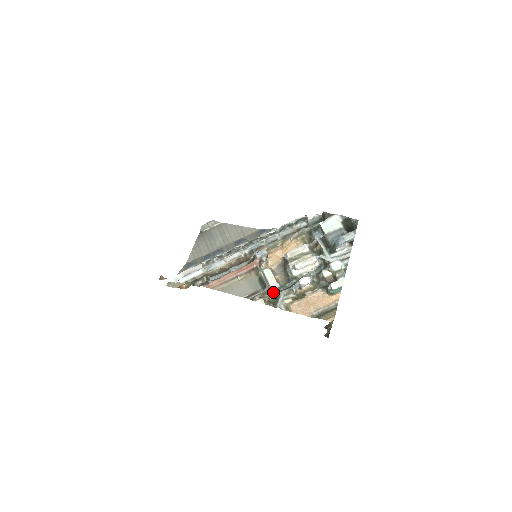
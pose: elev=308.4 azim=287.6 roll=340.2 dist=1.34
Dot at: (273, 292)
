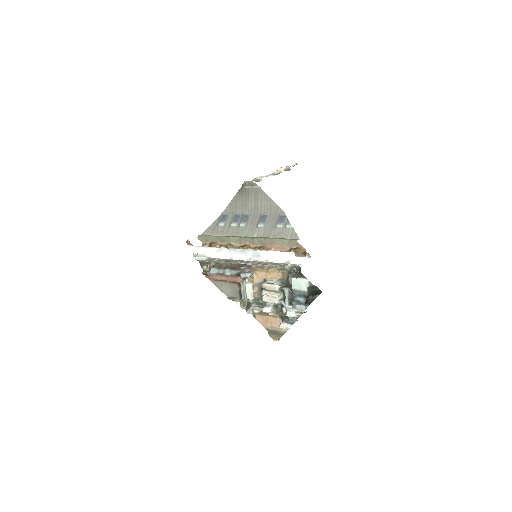
Dot at: (249, 299)
